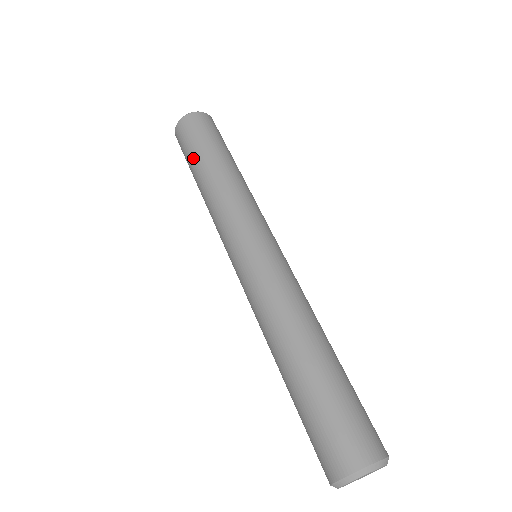
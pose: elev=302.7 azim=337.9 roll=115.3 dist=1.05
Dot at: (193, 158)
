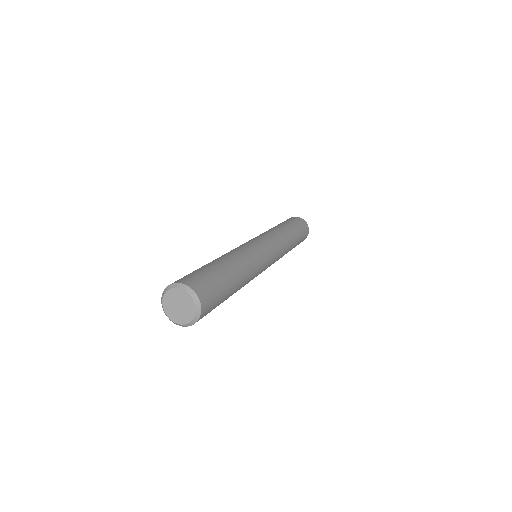
Dot at: occluded
